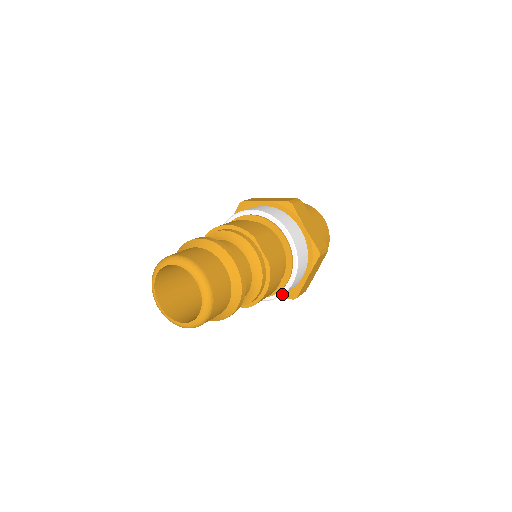
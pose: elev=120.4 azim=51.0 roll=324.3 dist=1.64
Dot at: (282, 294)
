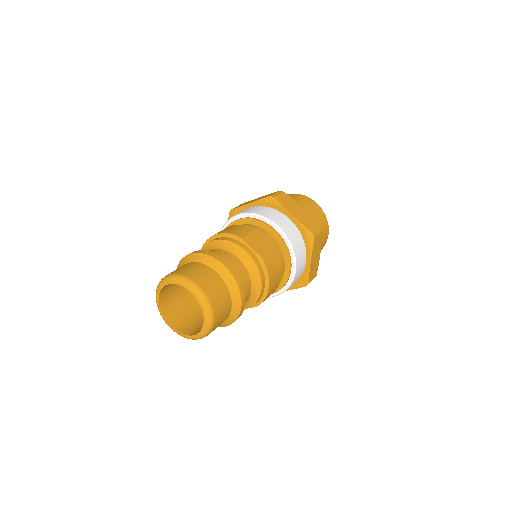
Dot at: (290, 284)
